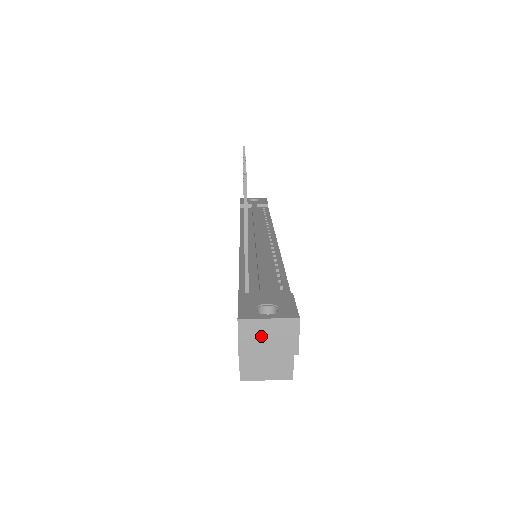
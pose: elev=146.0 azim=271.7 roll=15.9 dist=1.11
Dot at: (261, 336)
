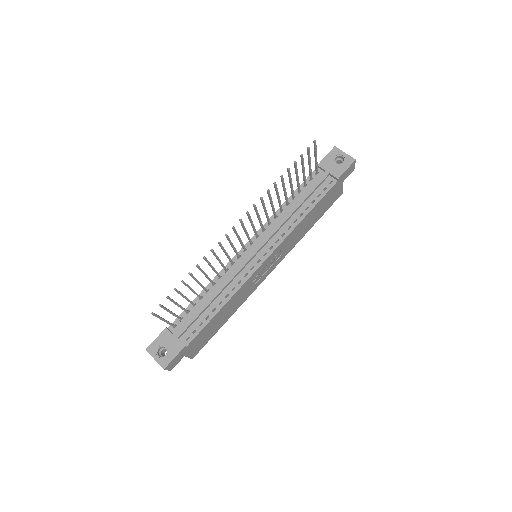
Dot at: occluded
